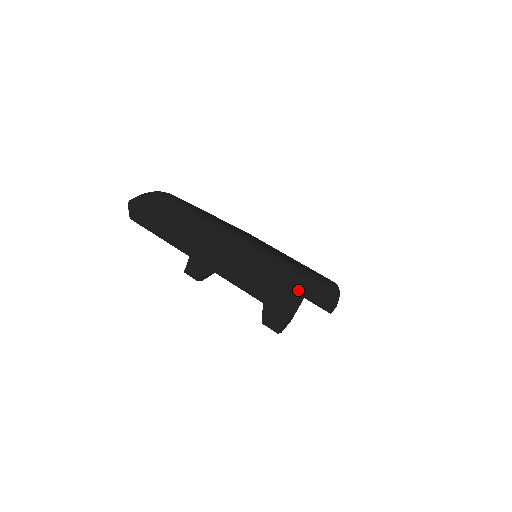
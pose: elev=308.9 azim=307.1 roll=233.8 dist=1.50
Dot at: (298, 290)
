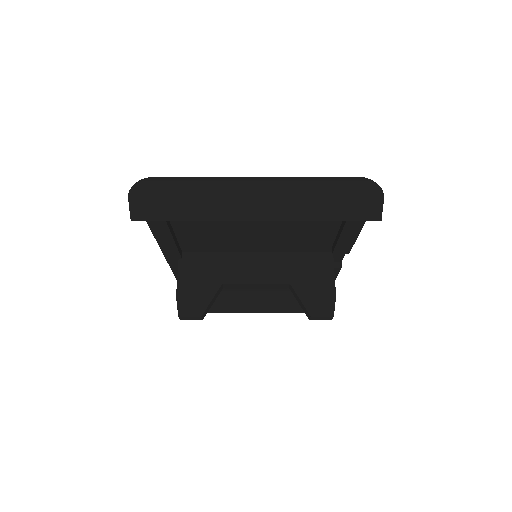
Dot at: (362, 224)
